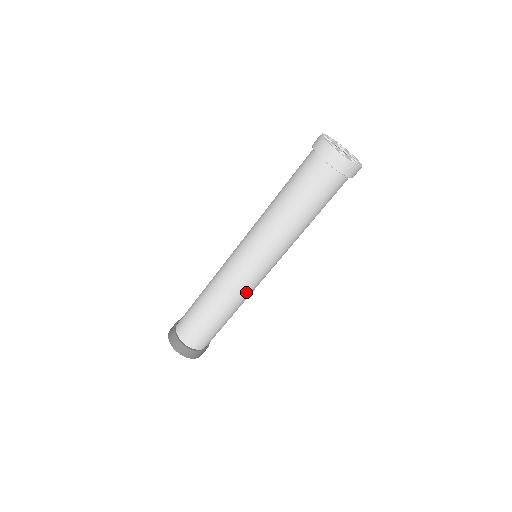
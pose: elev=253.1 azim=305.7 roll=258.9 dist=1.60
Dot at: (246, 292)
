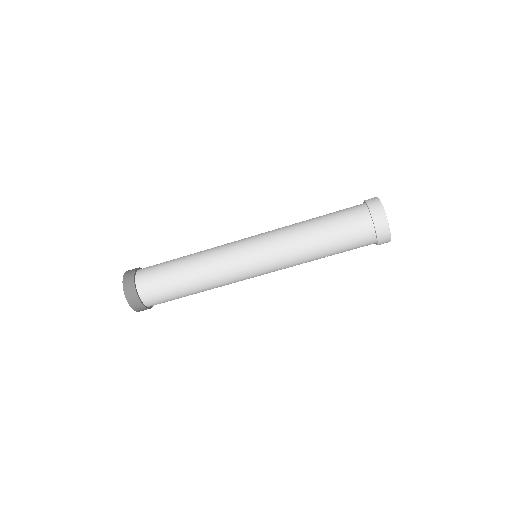
Dot at: (223, 266)
